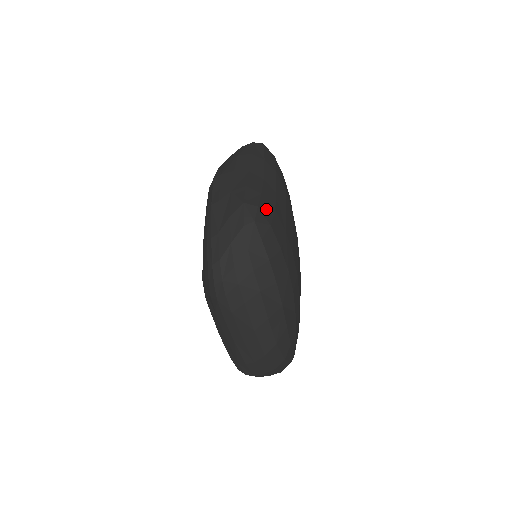
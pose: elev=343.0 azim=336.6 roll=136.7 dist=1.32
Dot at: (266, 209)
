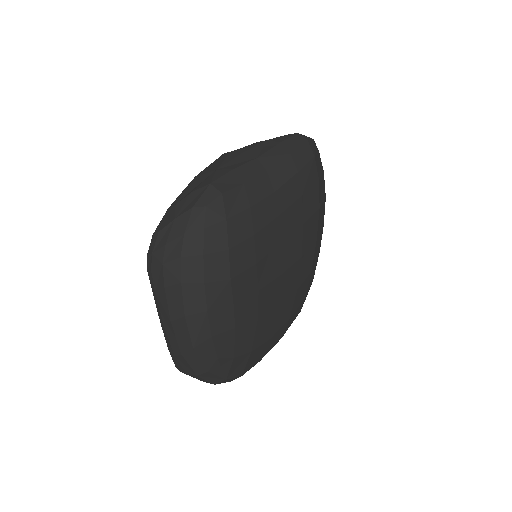
Dot at: (236, 201)
